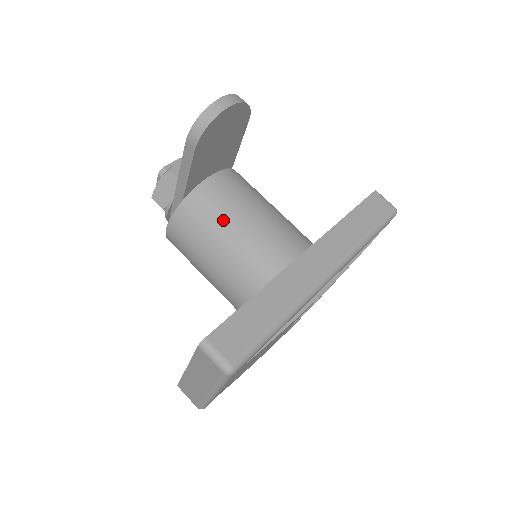
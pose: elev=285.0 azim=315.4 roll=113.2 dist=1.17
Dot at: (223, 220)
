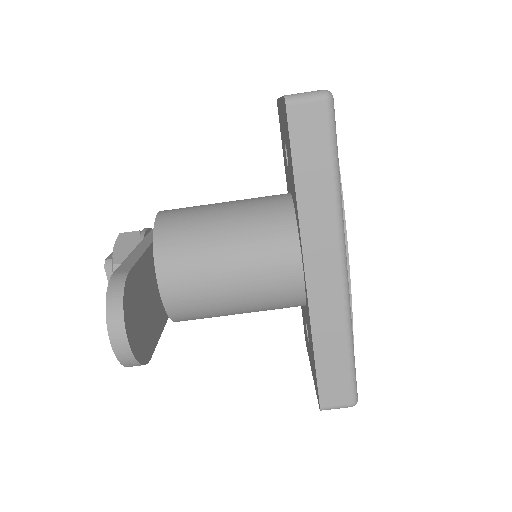
Dot at: (216, 306)
